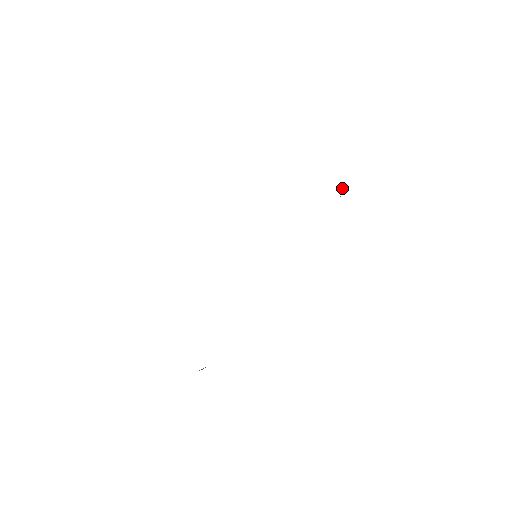
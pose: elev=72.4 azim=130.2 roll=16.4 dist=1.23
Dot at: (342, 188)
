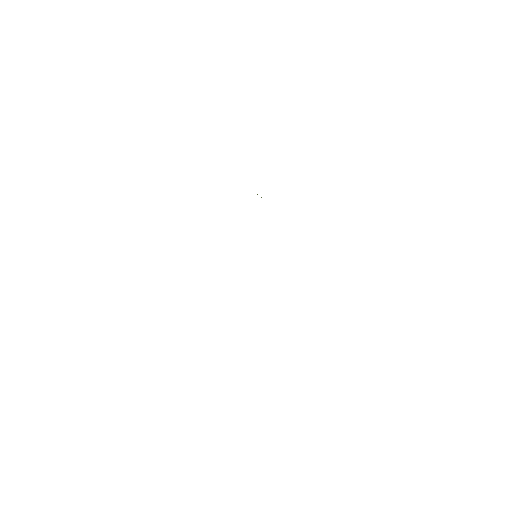
Dot at: occluded
